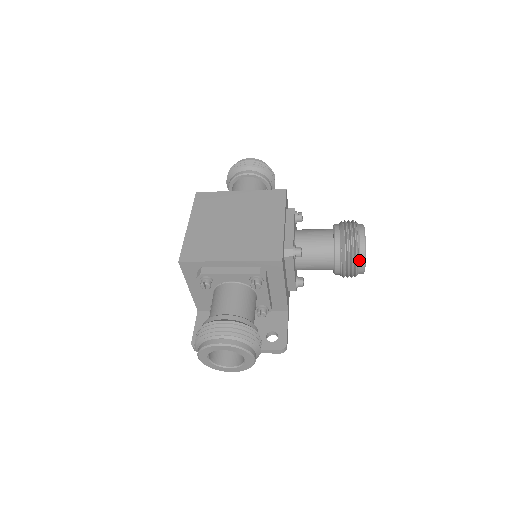
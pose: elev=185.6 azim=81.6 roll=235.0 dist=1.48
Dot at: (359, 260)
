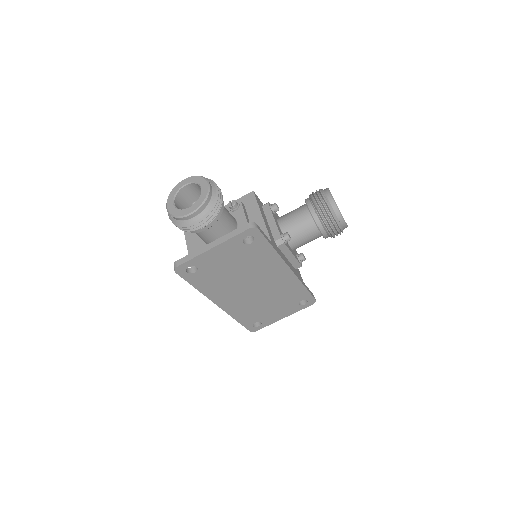
Dot at: (323, 192)
